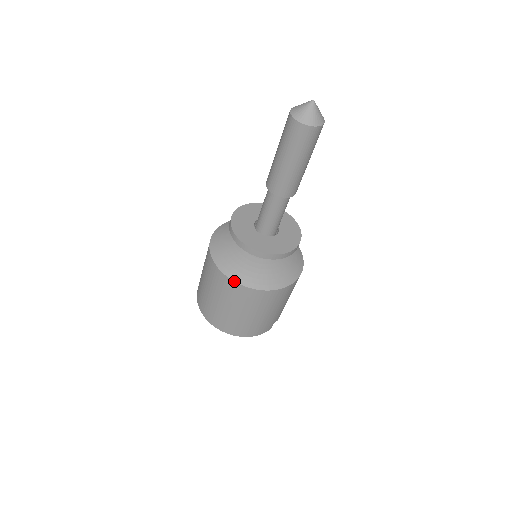
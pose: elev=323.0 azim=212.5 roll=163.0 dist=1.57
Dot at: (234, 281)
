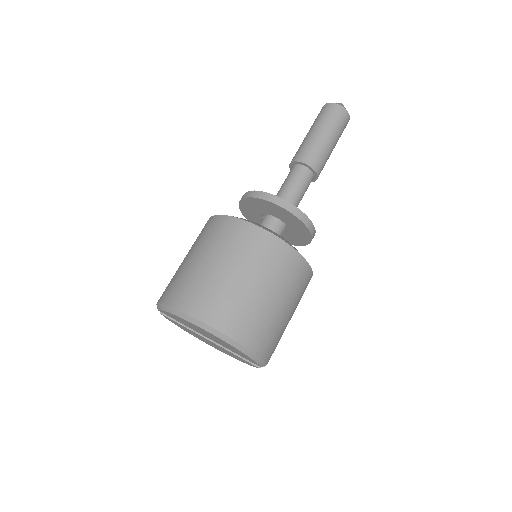
Dot at: (271, 232)
